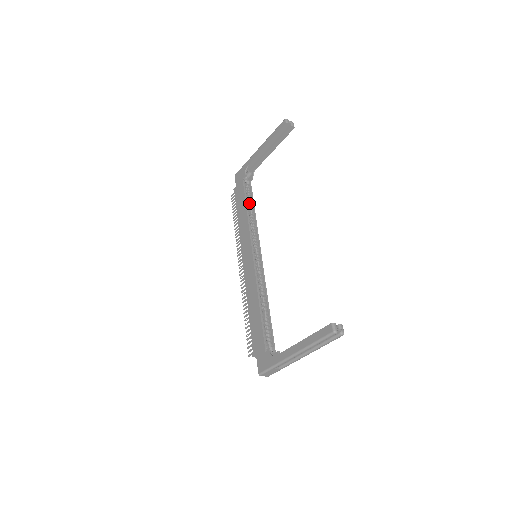
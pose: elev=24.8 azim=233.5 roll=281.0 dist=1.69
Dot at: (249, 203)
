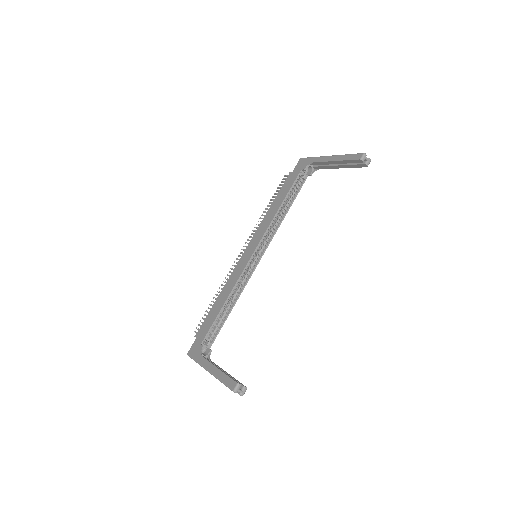
Dot at: (289, 199)
